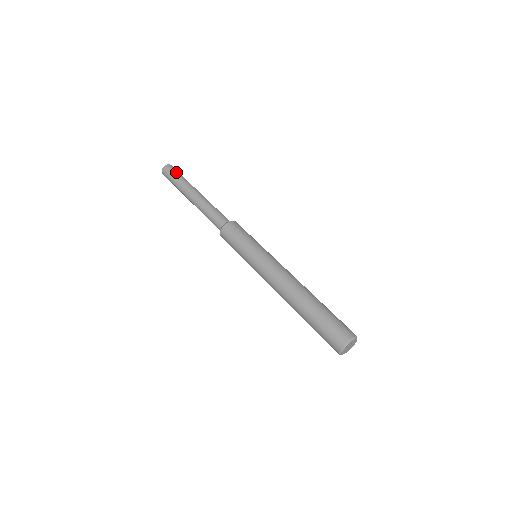
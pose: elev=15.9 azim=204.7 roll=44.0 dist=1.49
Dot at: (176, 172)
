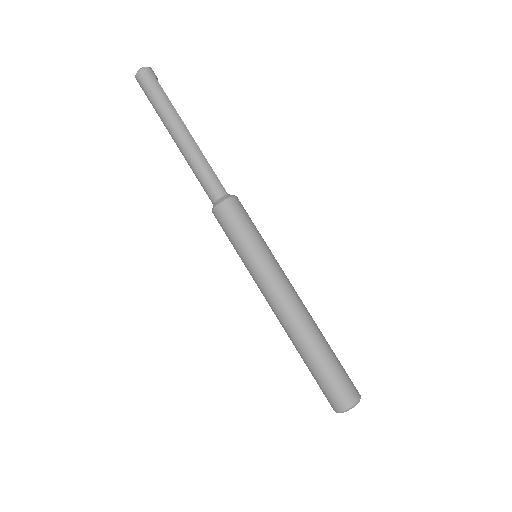
Dot at: (157, 86)
